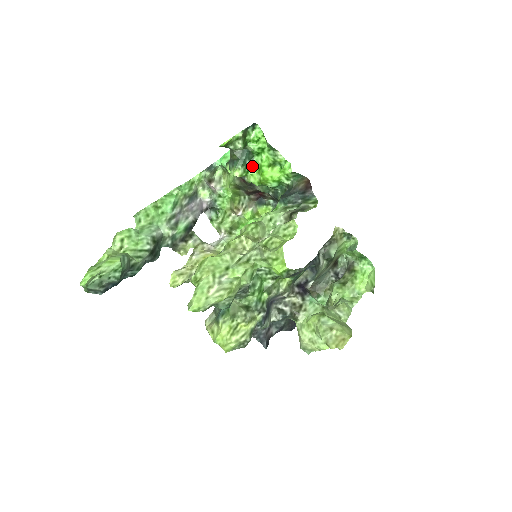
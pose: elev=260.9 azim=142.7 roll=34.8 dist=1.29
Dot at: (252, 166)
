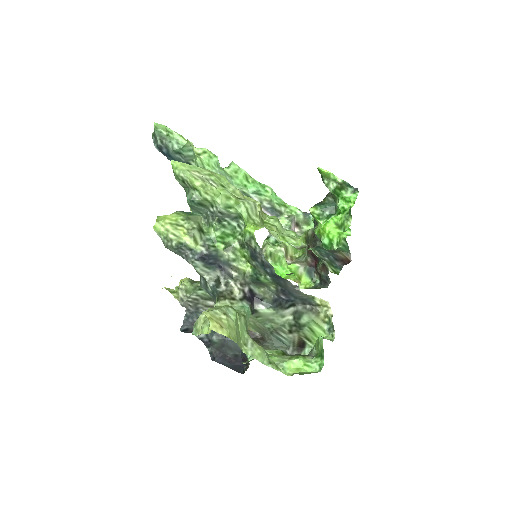
Dot at: (327, 219)
